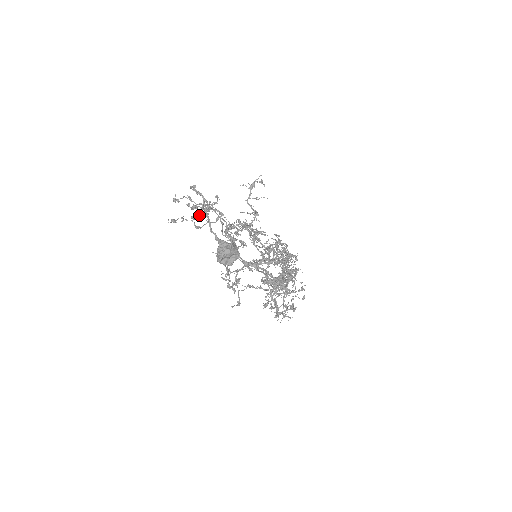
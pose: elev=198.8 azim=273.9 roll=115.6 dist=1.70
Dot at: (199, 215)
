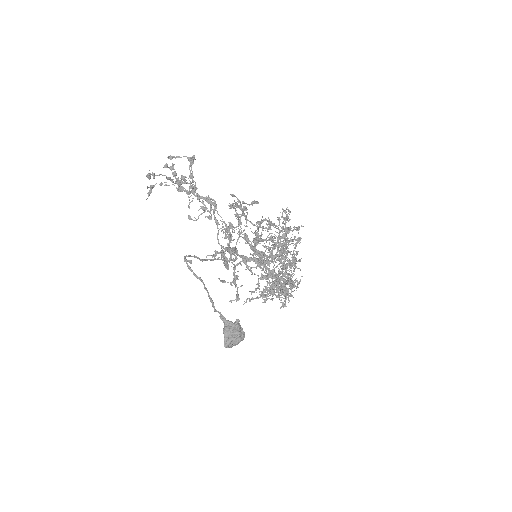
Dot at: occluded
